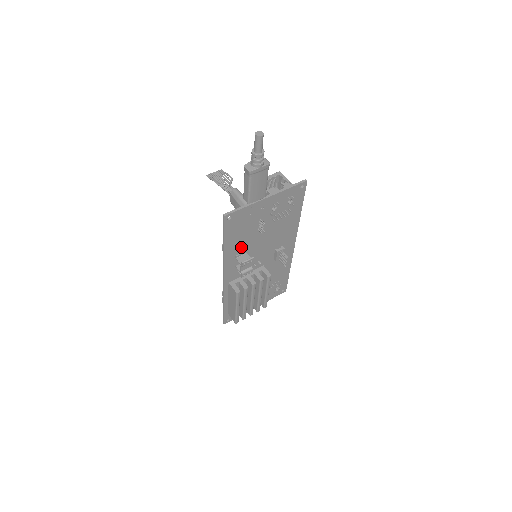
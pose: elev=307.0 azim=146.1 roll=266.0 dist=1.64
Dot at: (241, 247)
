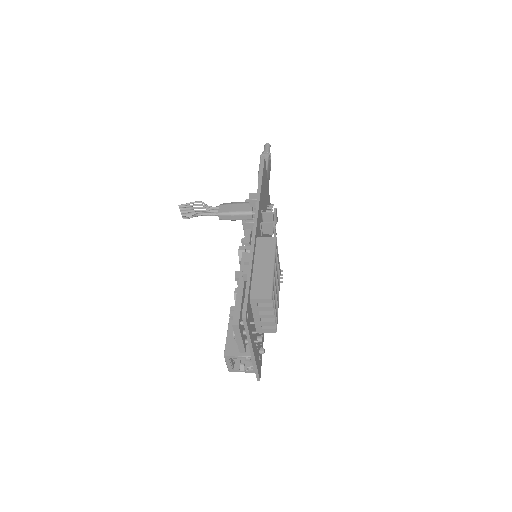
Dot at: occluded
